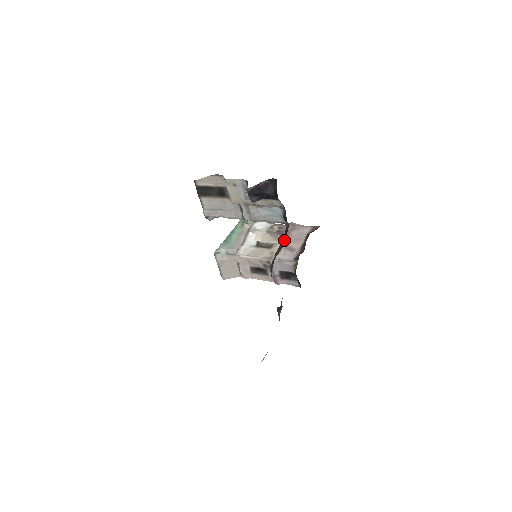
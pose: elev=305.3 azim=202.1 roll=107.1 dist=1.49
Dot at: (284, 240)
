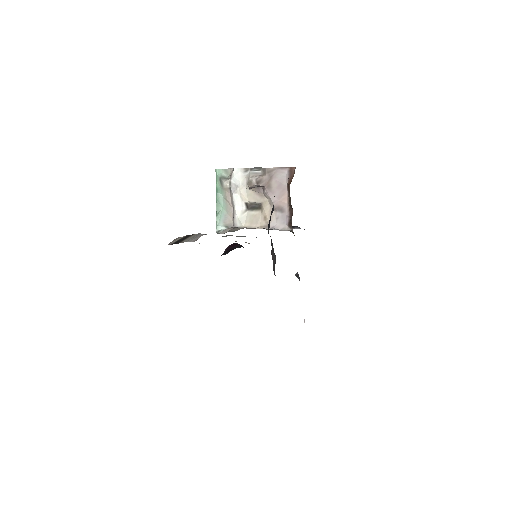
Dot at: (273, 250)
